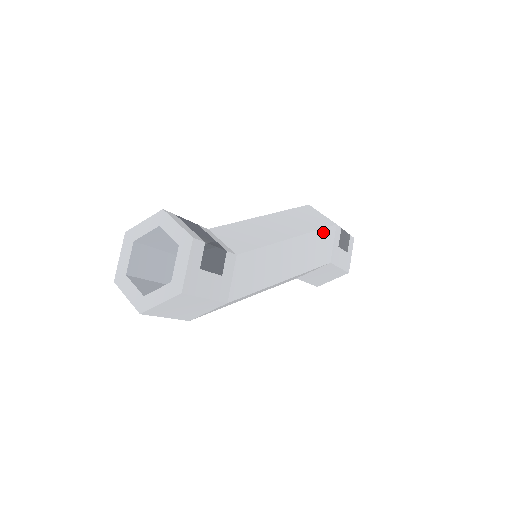
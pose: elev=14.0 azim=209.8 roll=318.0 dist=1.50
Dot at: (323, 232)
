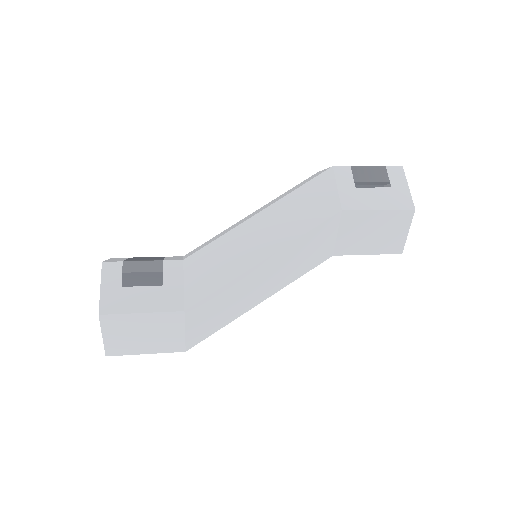
Dot at: (311, 184)
